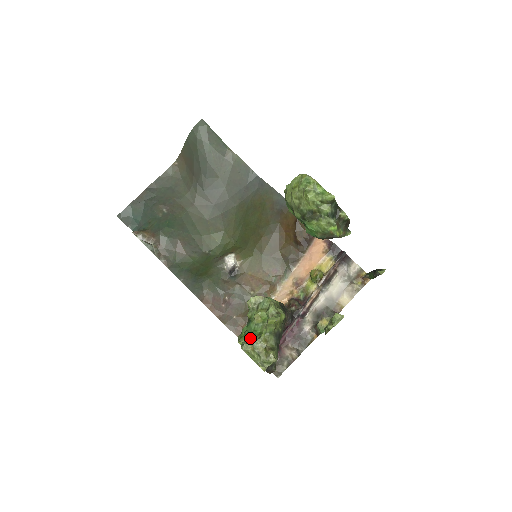
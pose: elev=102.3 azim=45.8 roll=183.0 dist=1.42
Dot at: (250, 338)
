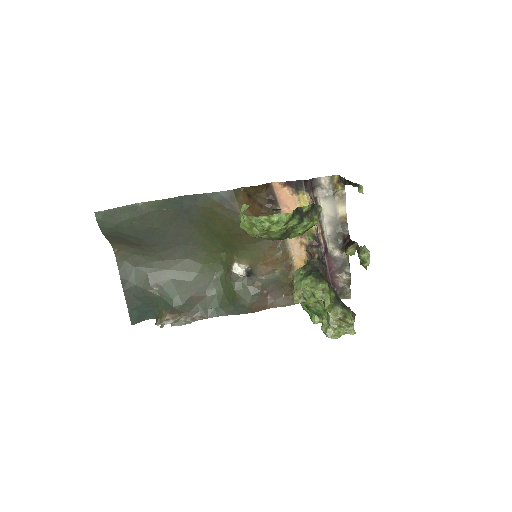
Dot at: (319, 315)
